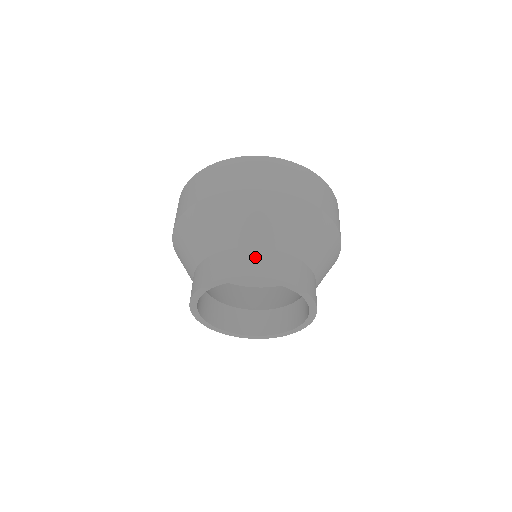
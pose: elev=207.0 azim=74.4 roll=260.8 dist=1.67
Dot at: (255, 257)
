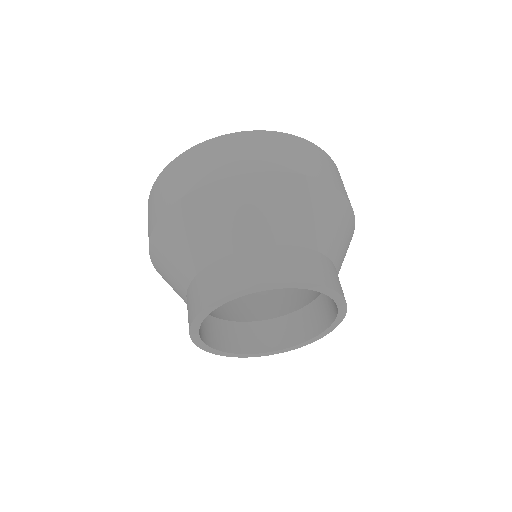
Dot at: (218, 273)
